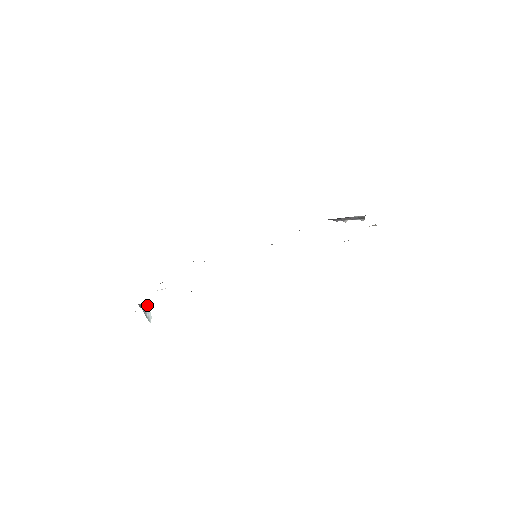
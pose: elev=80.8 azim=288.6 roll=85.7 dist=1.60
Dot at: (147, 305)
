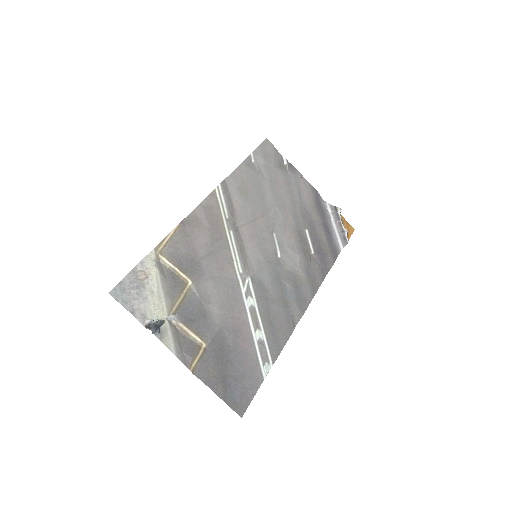
Dot at: occluded
